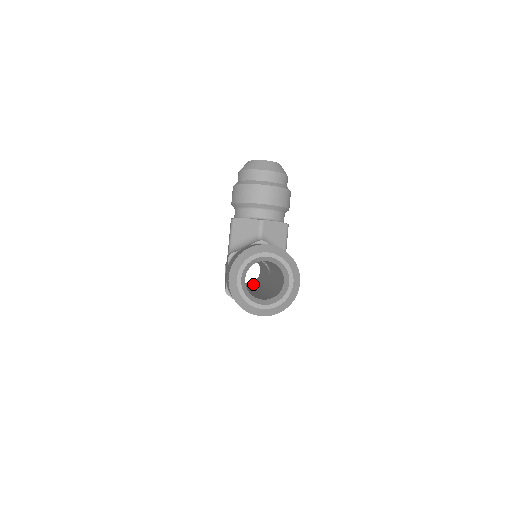
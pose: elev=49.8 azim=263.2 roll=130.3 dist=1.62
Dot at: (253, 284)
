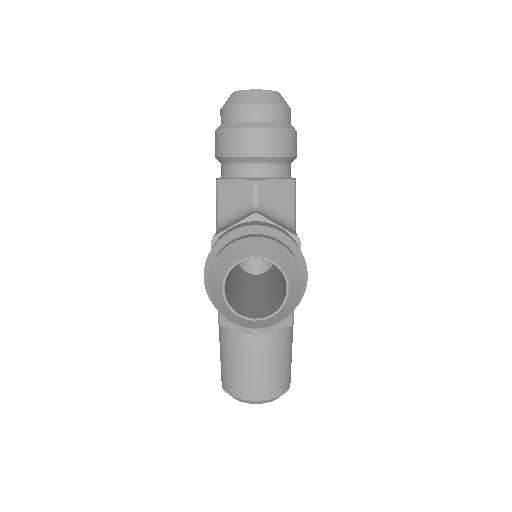
Dot at: occluded
